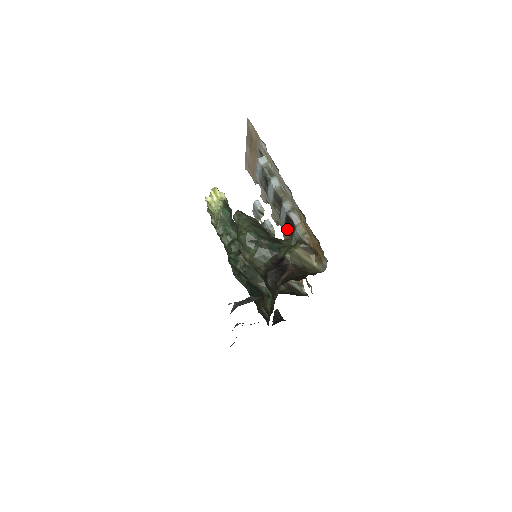
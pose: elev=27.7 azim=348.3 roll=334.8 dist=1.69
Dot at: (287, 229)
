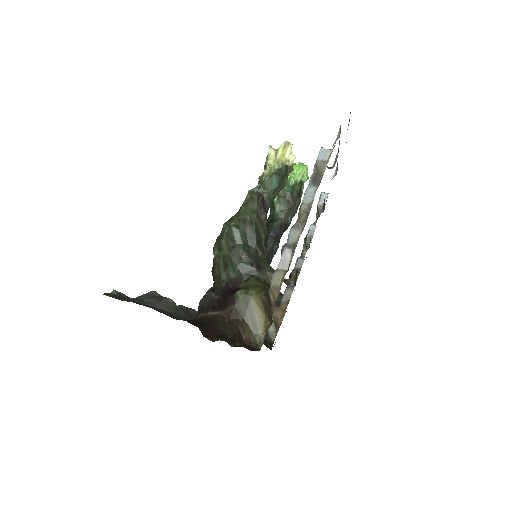
Dot at: occluded
